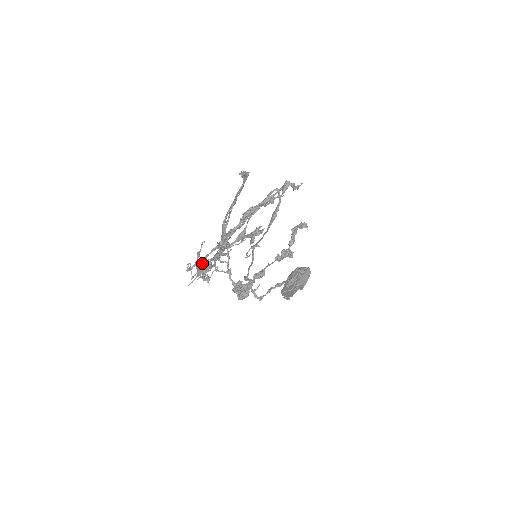
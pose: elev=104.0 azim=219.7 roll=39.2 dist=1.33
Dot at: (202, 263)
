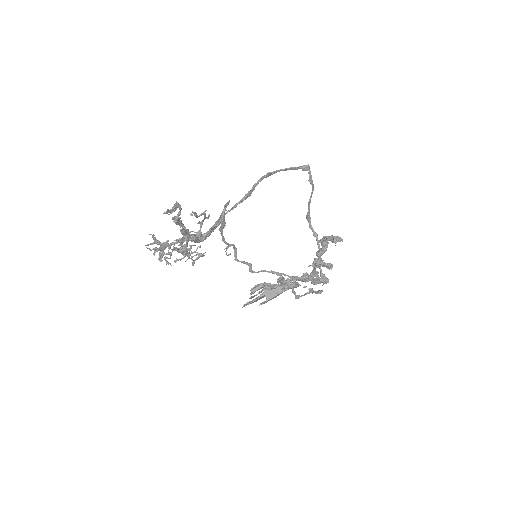
Dot at: (178, 249)
